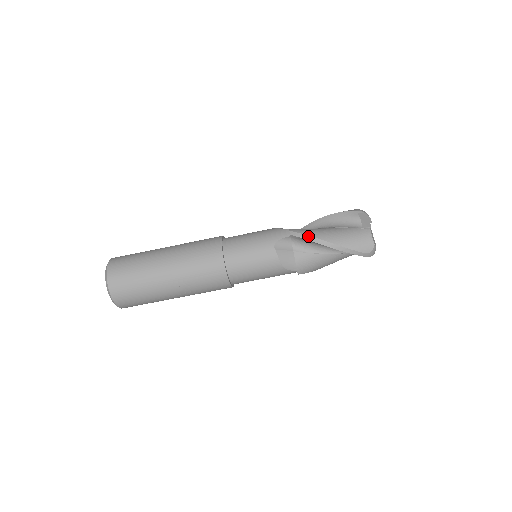
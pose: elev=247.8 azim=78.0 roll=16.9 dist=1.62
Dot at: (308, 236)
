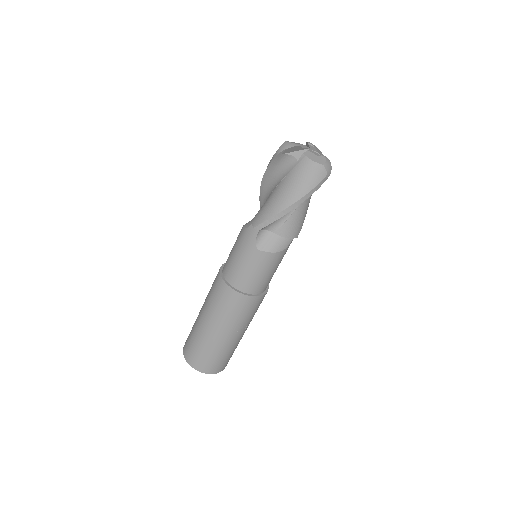
Dot at: (270, 219)
